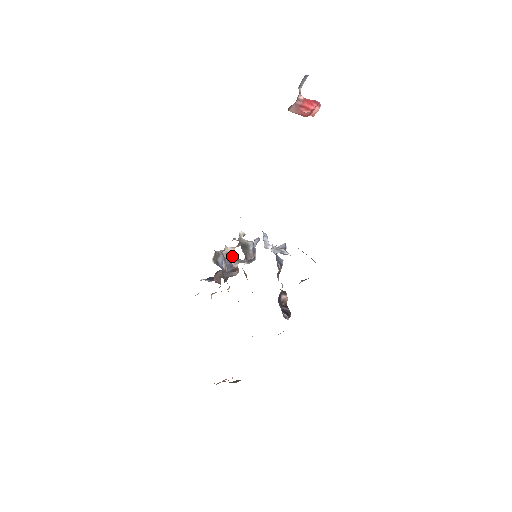
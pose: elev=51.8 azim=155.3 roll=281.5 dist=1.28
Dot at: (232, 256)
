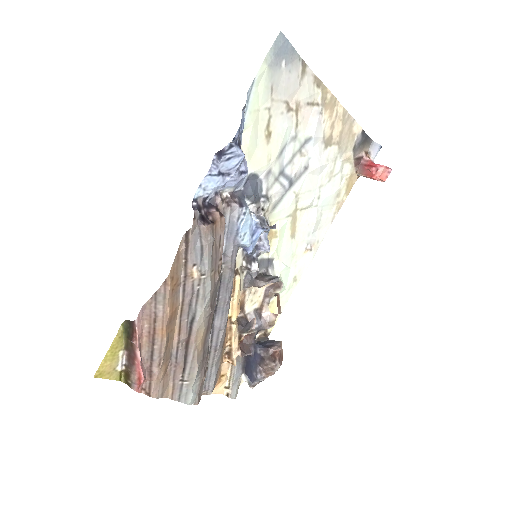
Dot at: (279, 344)
